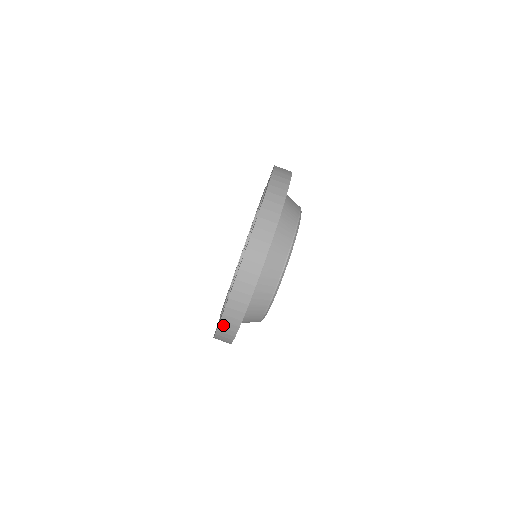
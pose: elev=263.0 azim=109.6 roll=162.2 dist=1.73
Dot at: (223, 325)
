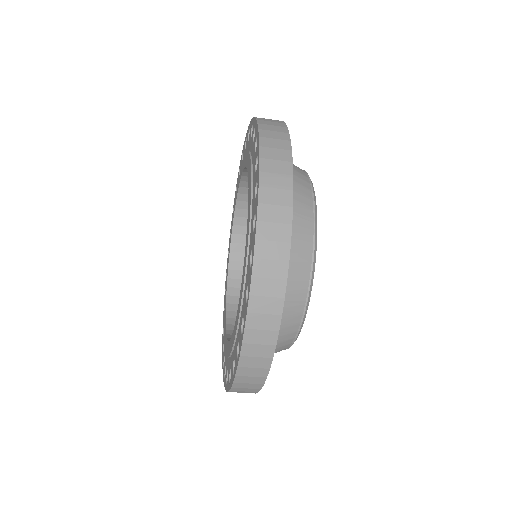
Dot at: occluded
